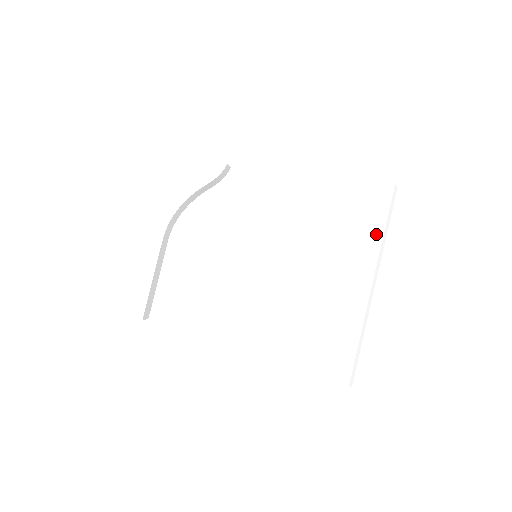
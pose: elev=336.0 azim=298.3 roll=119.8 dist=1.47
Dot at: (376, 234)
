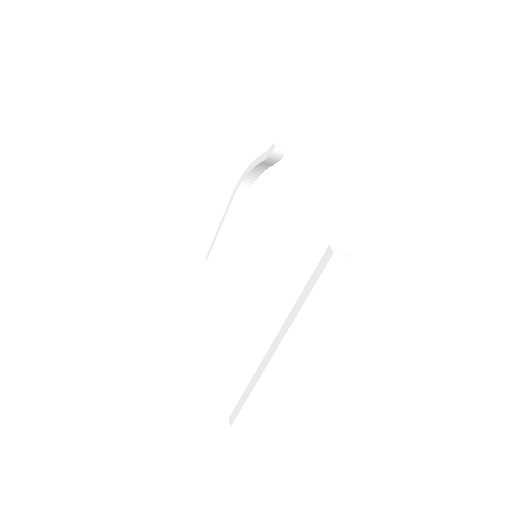
Dot at: (298, 302)
